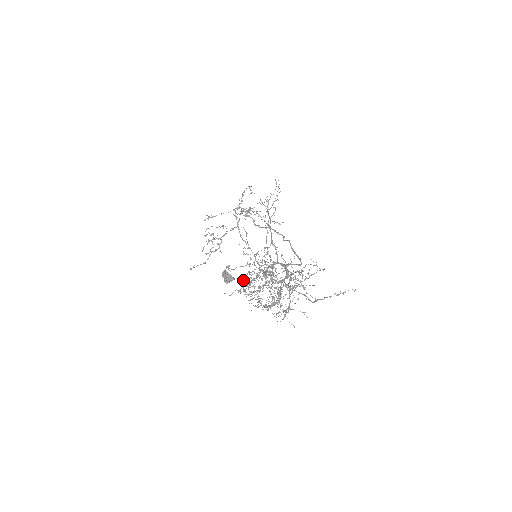
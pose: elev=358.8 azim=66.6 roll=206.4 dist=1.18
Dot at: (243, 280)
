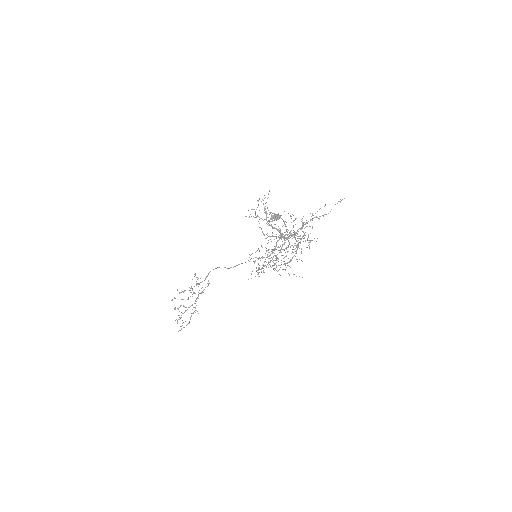
Dot at: occluded
